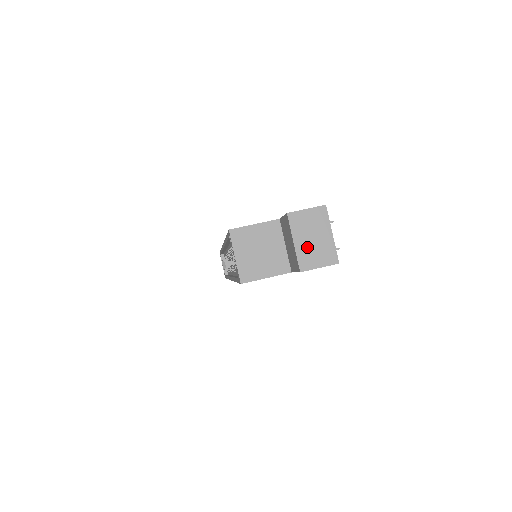
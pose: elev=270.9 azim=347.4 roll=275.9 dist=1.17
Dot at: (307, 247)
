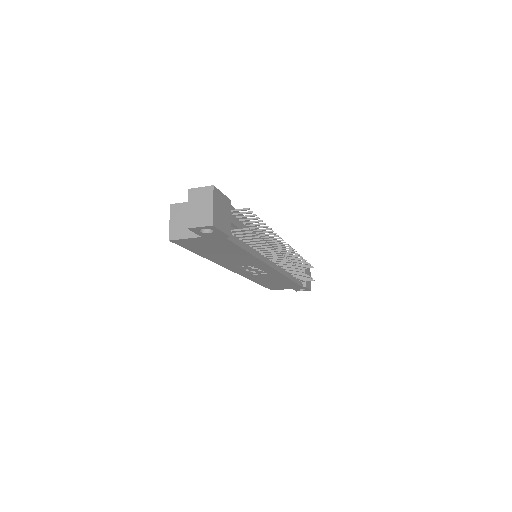
Dot at: (195, 212)
